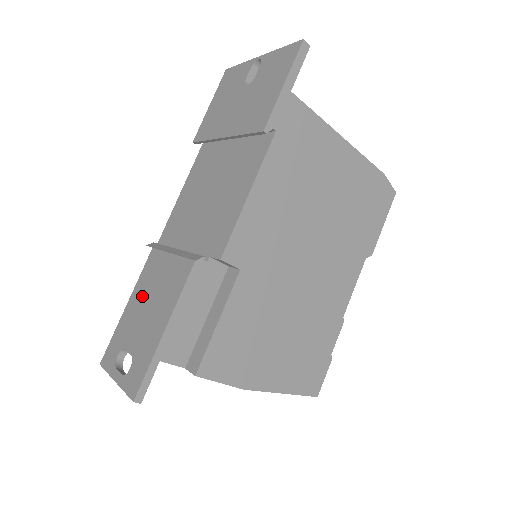
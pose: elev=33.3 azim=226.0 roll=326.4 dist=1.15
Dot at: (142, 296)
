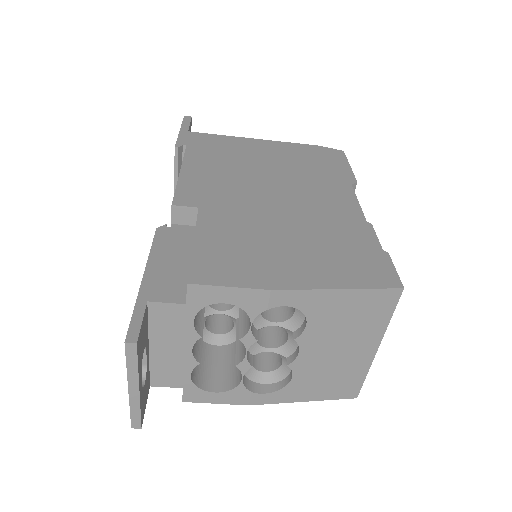
Dot at: occluded
